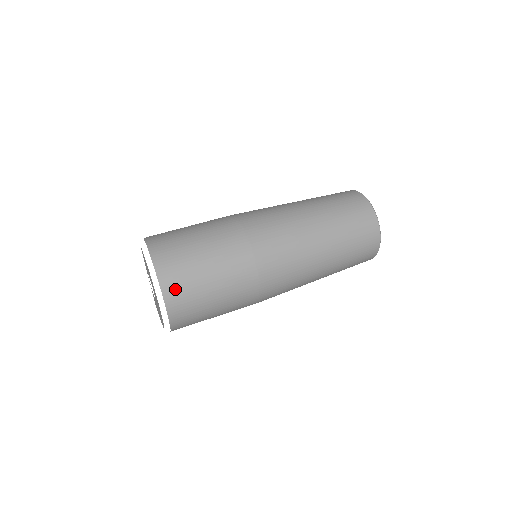
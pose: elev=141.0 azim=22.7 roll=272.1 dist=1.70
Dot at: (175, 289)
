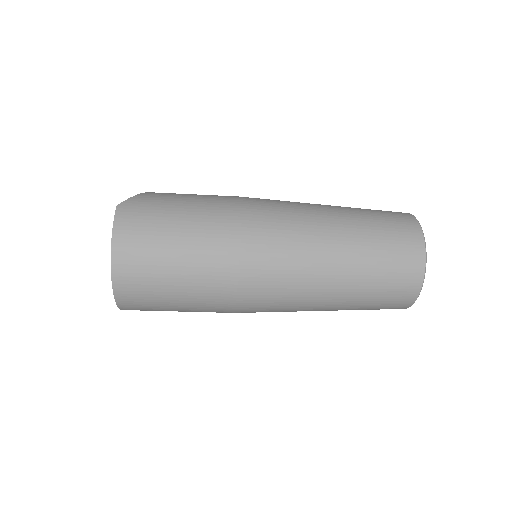
Dot at: (130, 293)
